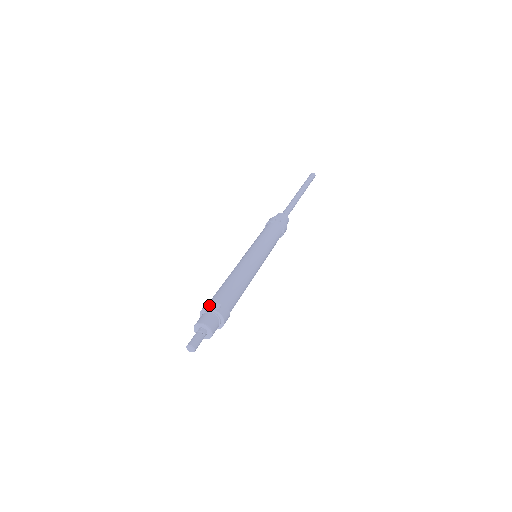
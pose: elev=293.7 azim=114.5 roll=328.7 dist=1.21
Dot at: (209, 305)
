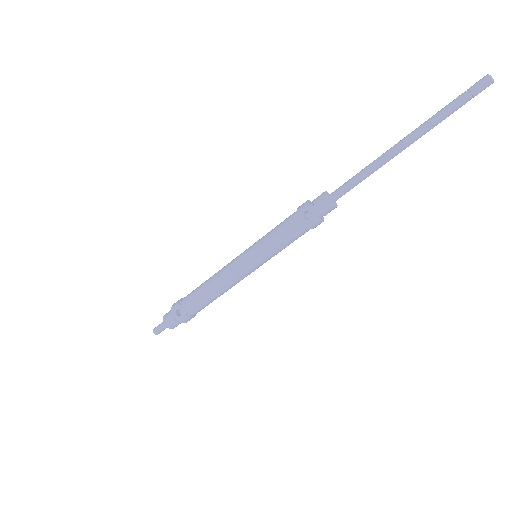
Dot at: (173, 309)
